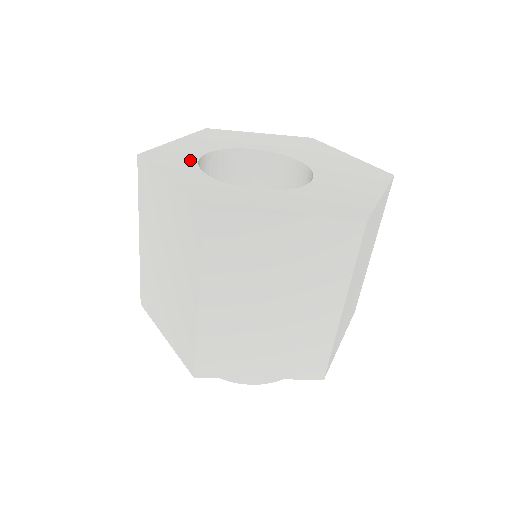
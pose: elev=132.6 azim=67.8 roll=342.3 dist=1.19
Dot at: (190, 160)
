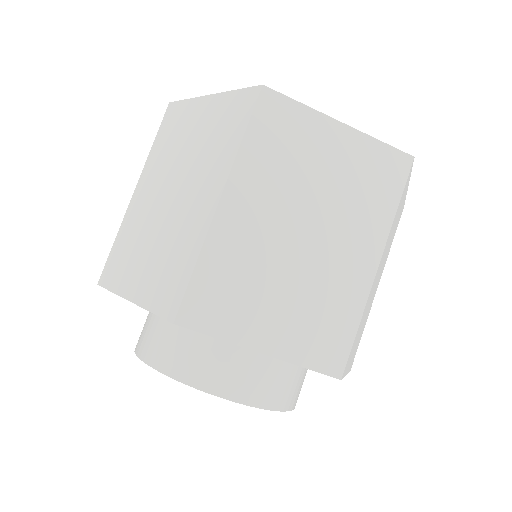
Dot at: occluded
